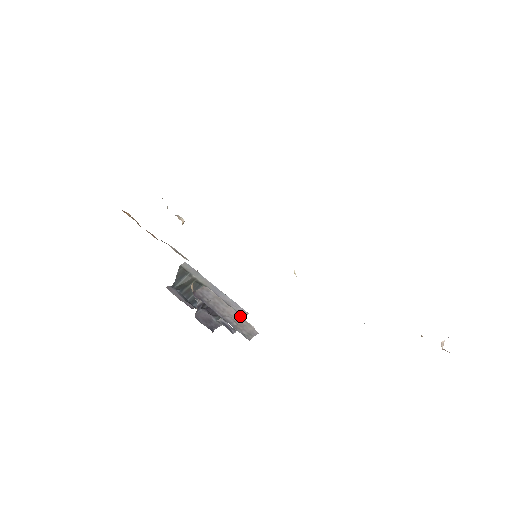
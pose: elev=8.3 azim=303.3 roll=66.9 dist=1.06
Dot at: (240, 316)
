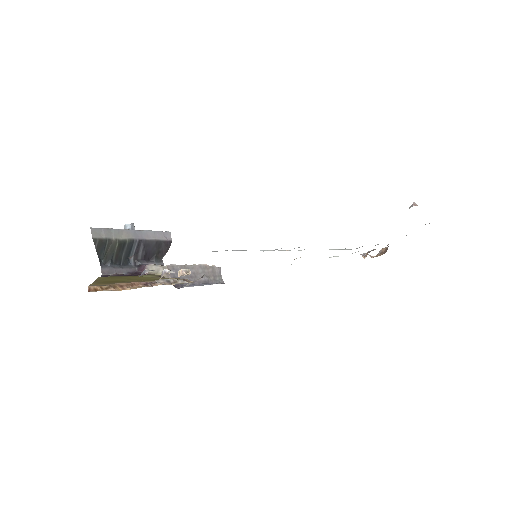
Dot at: (204, 266)
